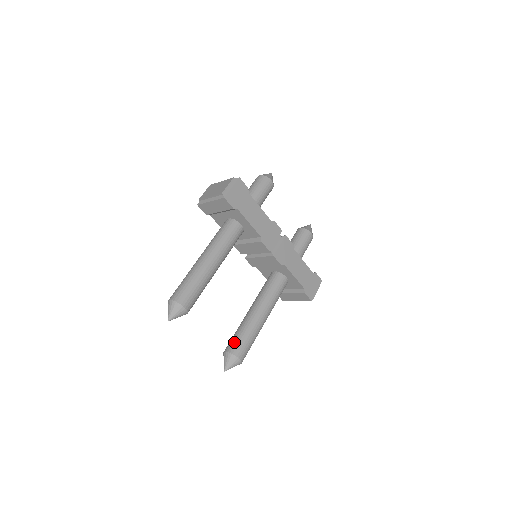
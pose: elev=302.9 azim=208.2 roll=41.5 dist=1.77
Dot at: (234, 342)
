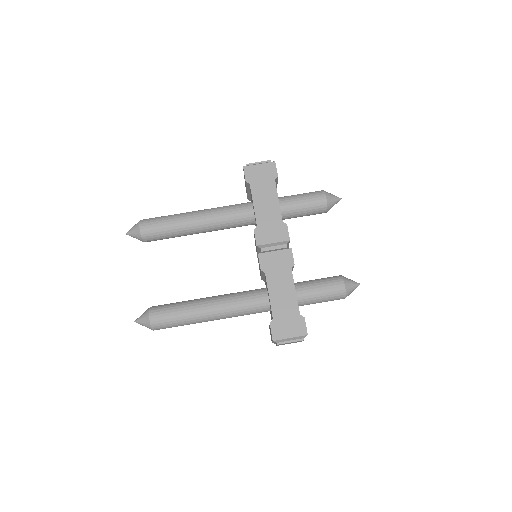
Dot at: occluded
